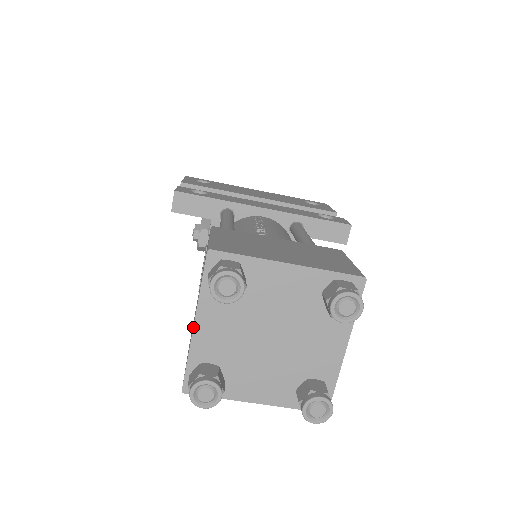
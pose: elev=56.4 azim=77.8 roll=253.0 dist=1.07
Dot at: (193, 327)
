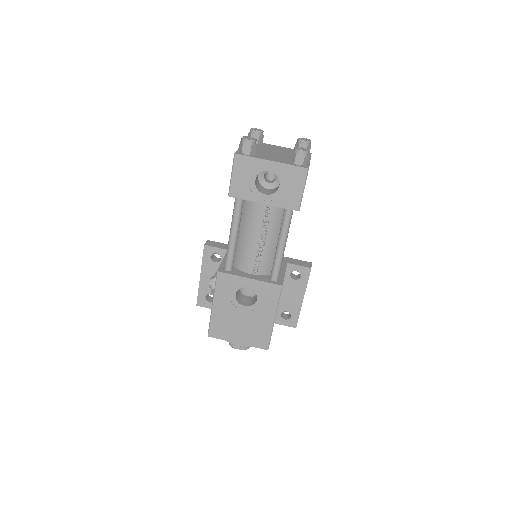
Dot at: occluded
